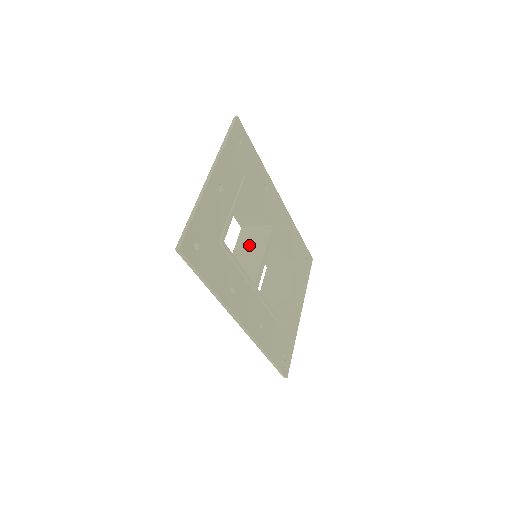
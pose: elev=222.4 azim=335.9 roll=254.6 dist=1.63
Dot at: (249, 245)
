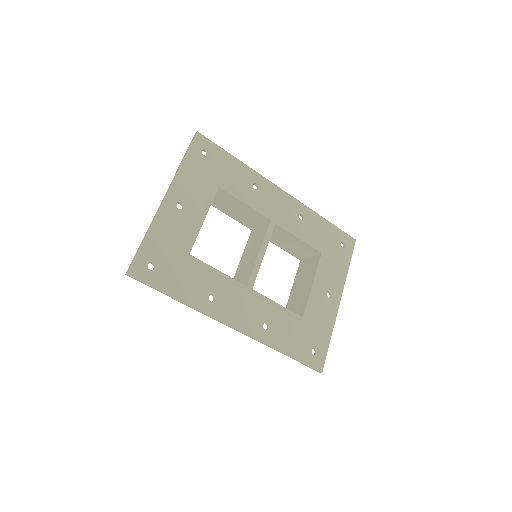
Dot at: (252, 246)
